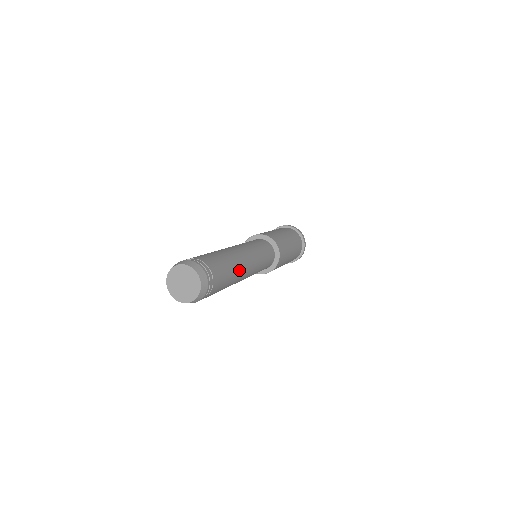
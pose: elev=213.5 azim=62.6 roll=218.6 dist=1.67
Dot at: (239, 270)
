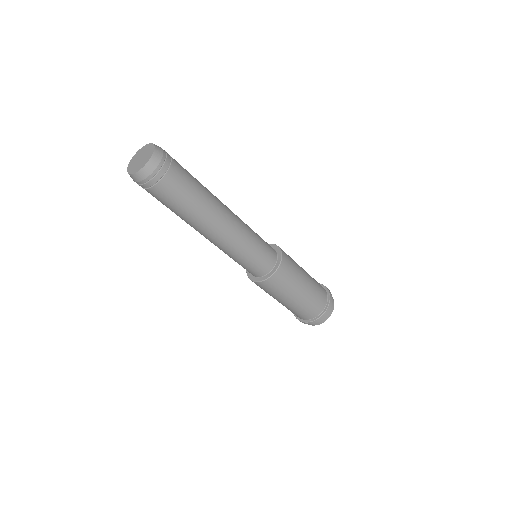
Dot at: (214, 198)
